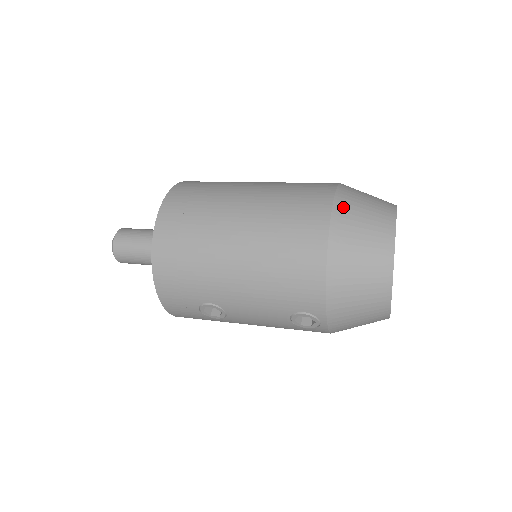
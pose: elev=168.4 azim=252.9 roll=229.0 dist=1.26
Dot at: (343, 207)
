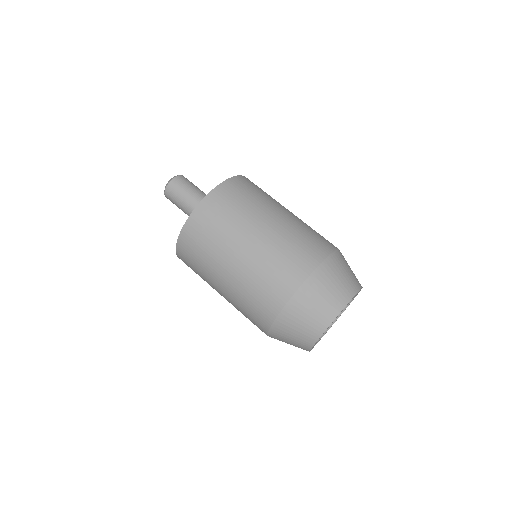
Dot at: (284, 320)
